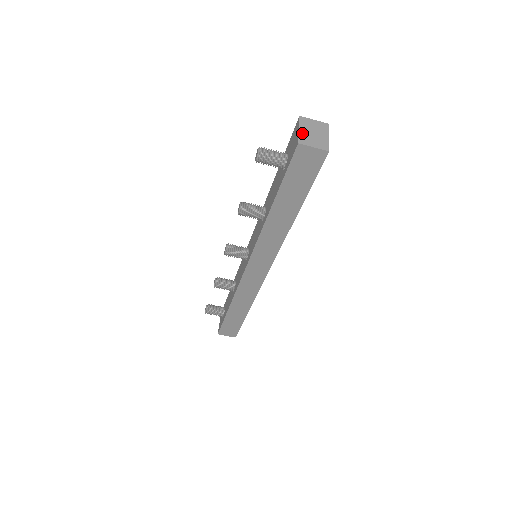
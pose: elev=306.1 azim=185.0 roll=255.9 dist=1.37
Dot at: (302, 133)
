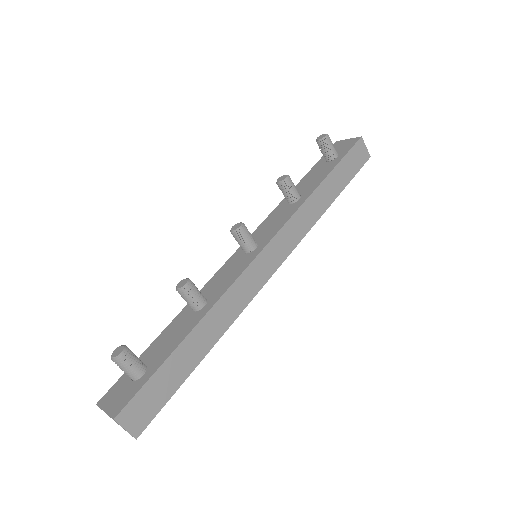
Dot at: occluded
